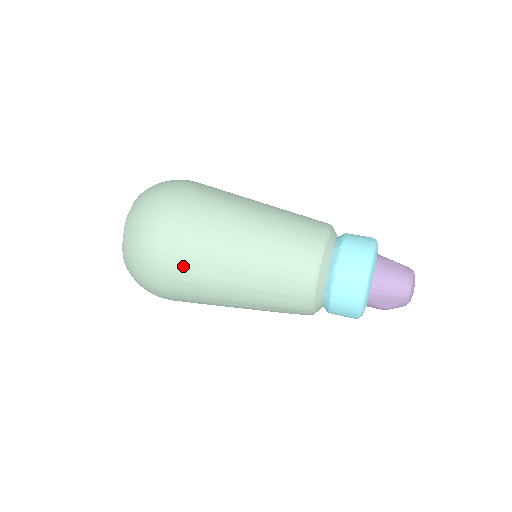
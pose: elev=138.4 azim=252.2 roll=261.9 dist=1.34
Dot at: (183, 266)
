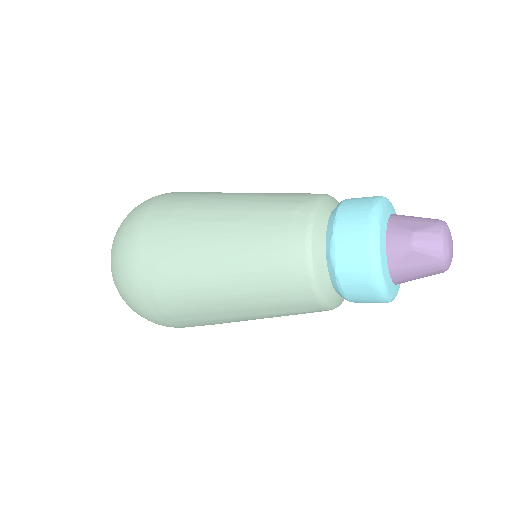
Dot at: (194, 193)
